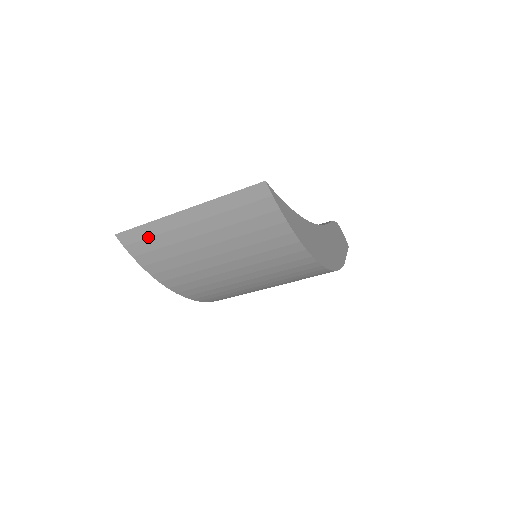
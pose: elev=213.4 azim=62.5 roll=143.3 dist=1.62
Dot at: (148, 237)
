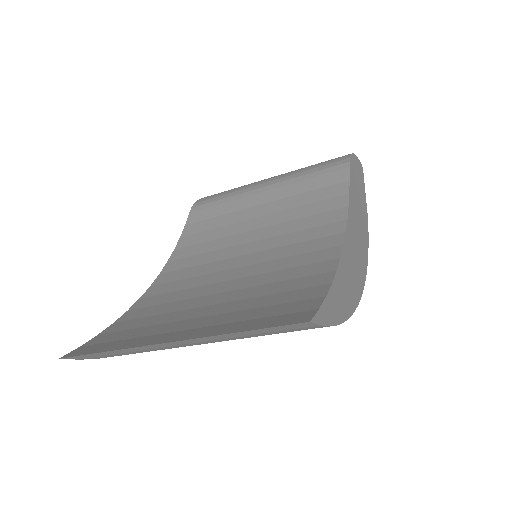
Dot at: (114, 354)
